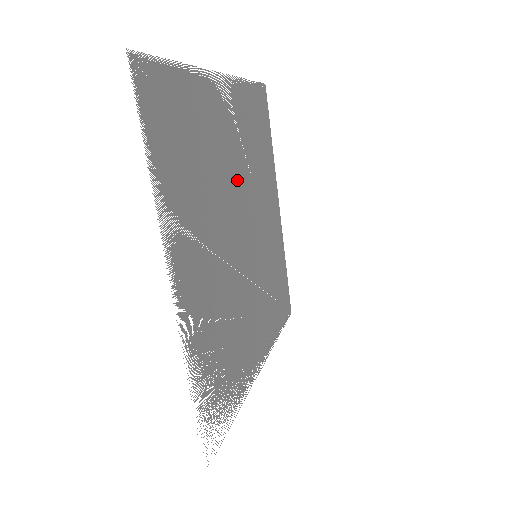
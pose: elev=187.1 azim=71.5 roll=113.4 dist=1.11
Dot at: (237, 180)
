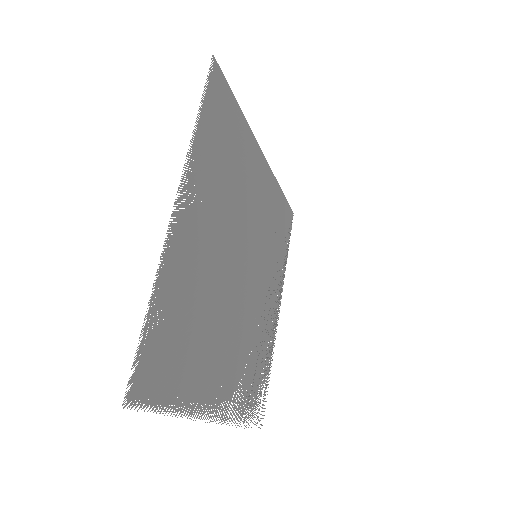
Dot at: (224, 245)
